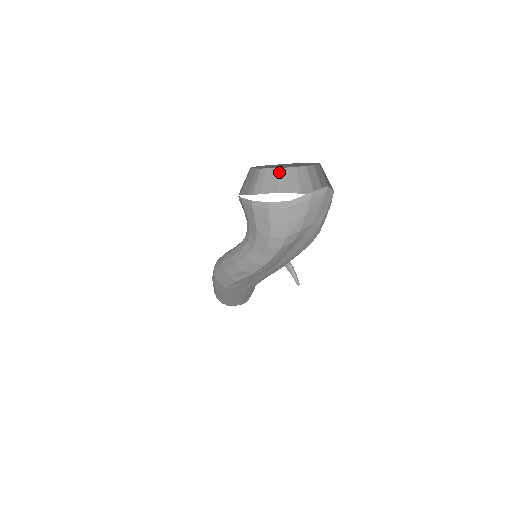
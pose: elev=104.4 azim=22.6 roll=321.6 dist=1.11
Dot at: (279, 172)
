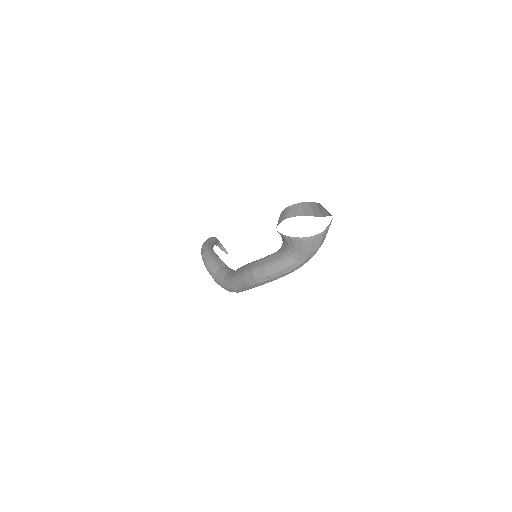
Dot at: (286, 210)
